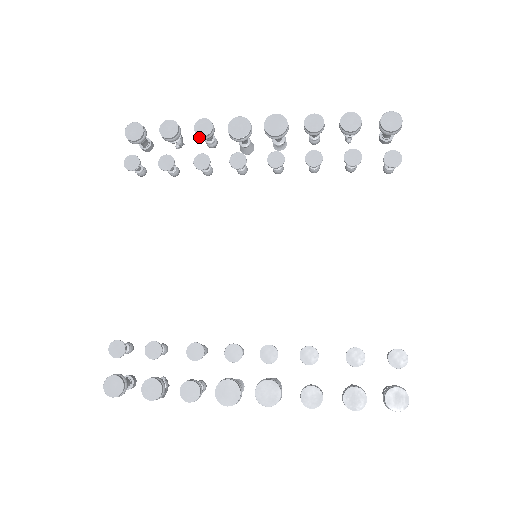
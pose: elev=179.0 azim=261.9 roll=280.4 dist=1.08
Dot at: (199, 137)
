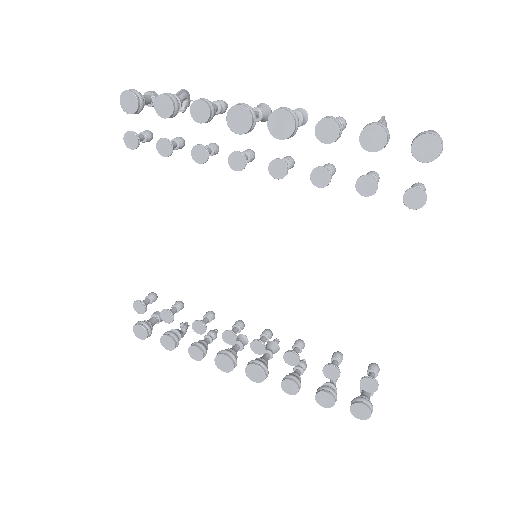
Dot at: (197, 120)
